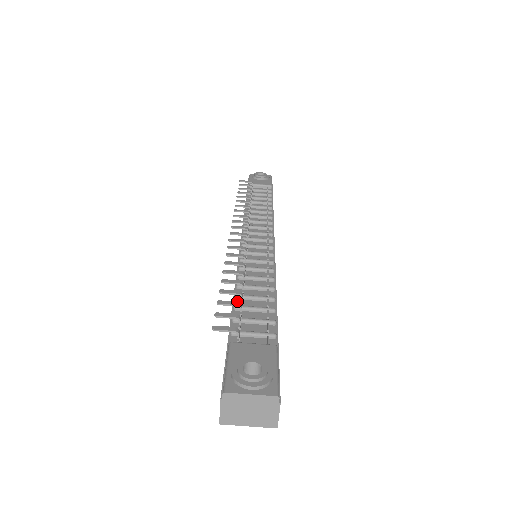
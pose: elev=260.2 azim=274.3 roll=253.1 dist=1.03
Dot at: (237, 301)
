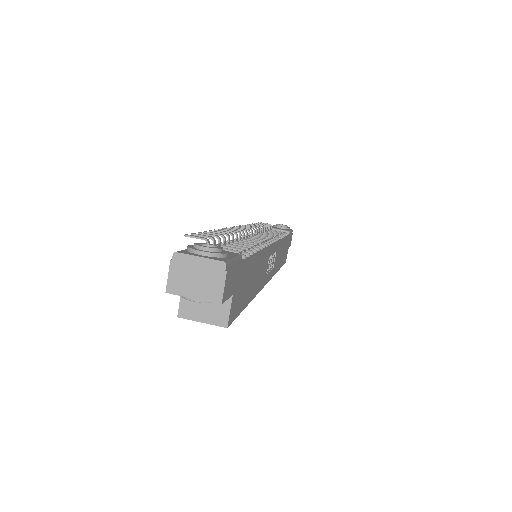
Dot at: occluded
